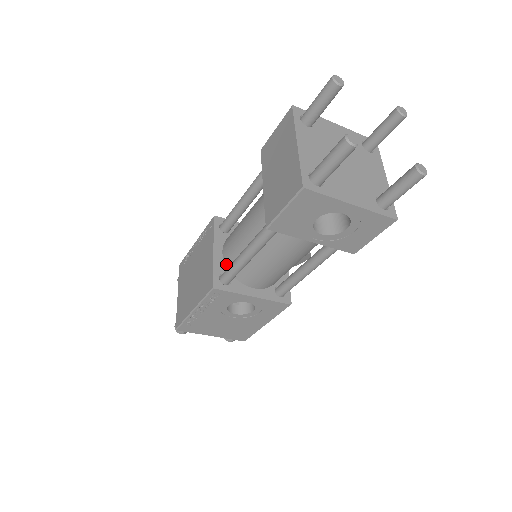
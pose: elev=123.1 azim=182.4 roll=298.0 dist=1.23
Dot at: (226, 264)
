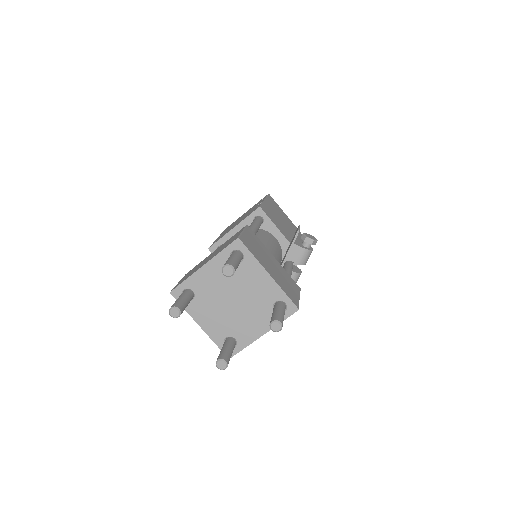
Dot at: occluded
